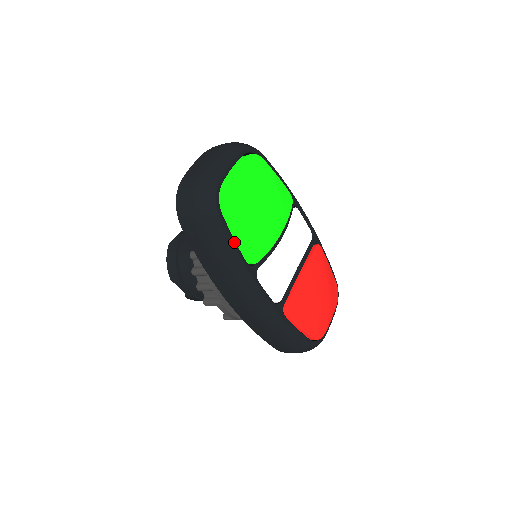
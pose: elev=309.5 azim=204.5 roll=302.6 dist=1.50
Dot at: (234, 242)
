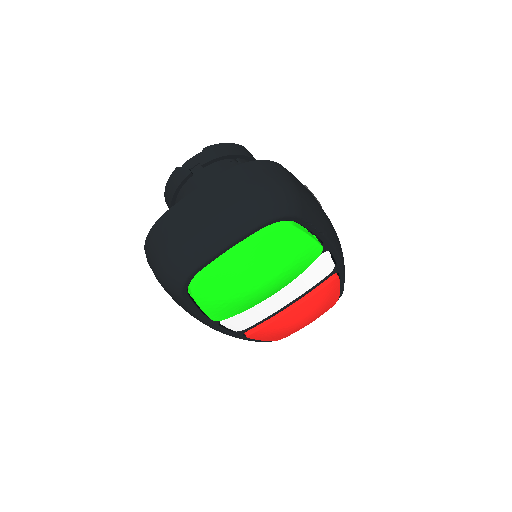
Dot at: (197, 310)
